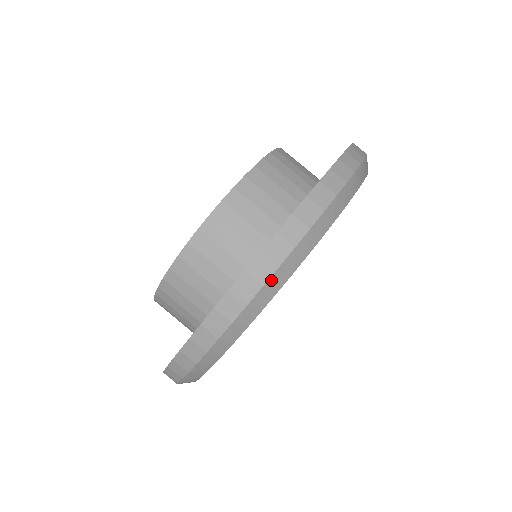
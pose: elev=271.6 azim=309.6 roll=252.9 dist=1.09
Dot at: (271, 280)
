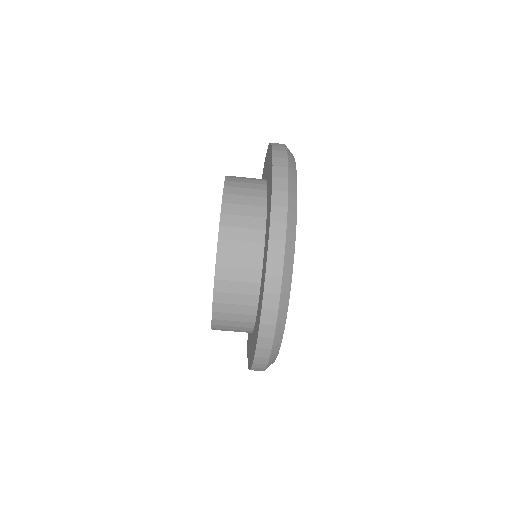
Dot at: (272, 353)
